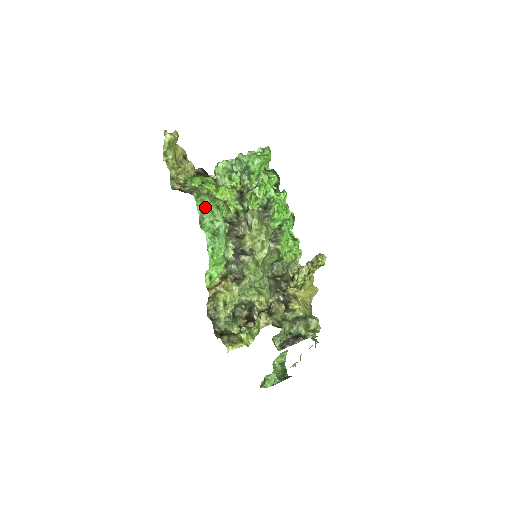
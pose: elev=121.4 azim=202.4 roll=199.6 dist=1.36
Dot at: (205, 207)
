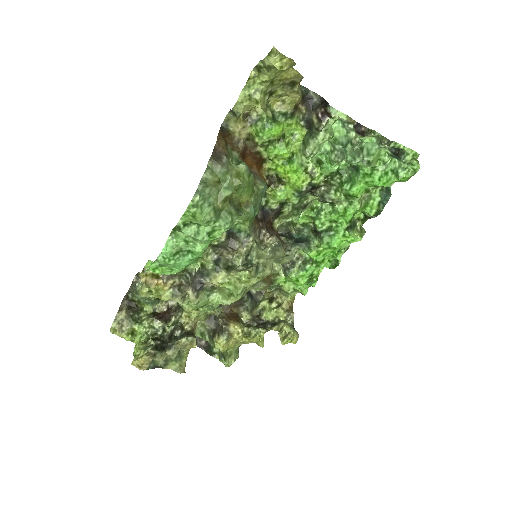
Dot at: (194, 222)
